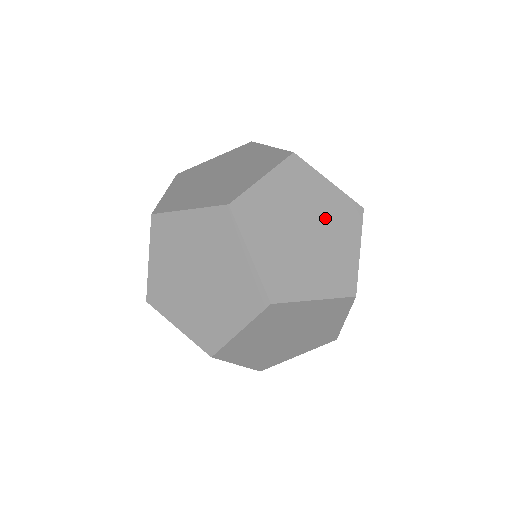
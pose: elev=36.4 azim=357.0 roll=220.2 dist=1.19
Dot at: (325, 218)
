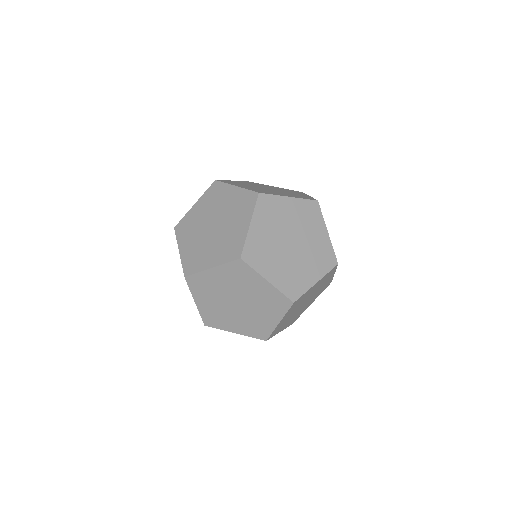
Dot at: occluded
